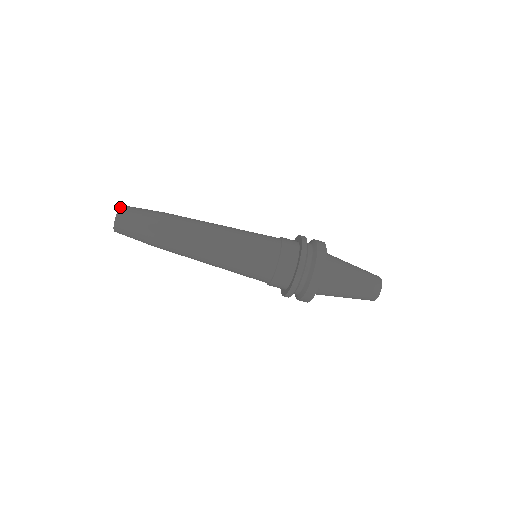
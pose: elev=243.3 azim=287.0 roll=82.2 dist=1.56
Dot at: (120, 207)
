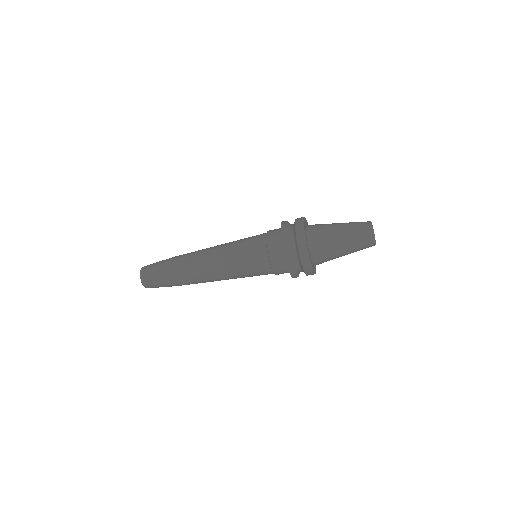
Dot at: (142, 267)
